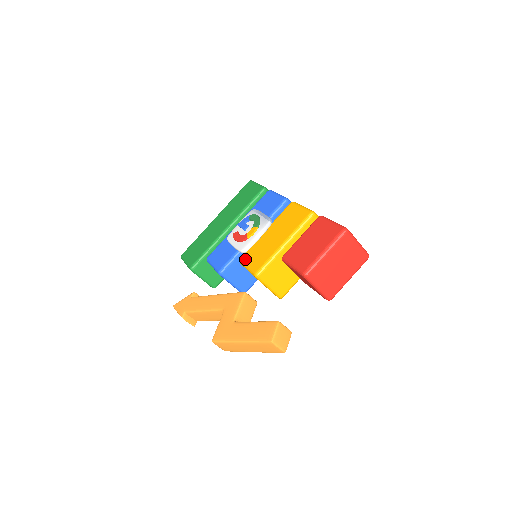
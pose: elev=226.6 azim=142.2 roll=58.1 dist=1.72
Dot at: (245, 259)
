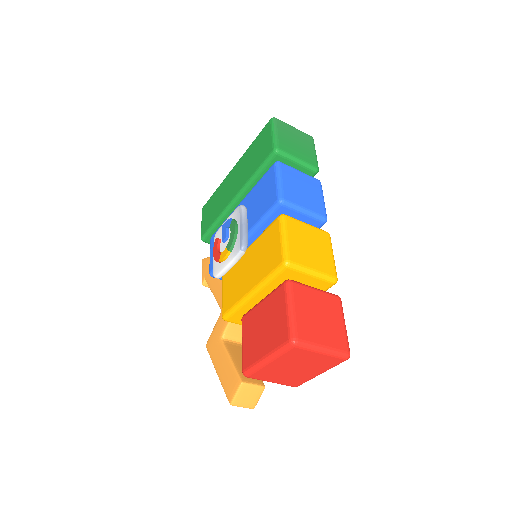
Dot at: (224, 280)
